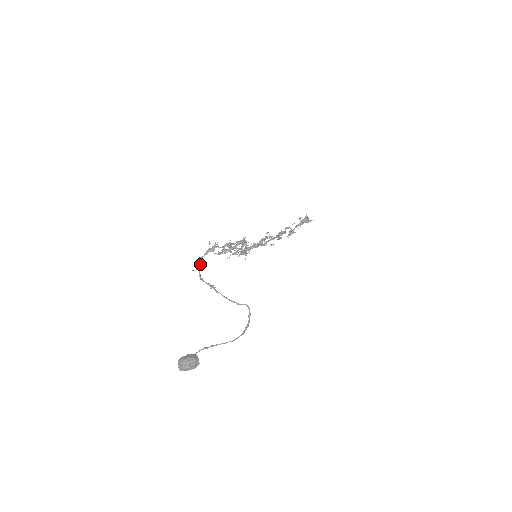
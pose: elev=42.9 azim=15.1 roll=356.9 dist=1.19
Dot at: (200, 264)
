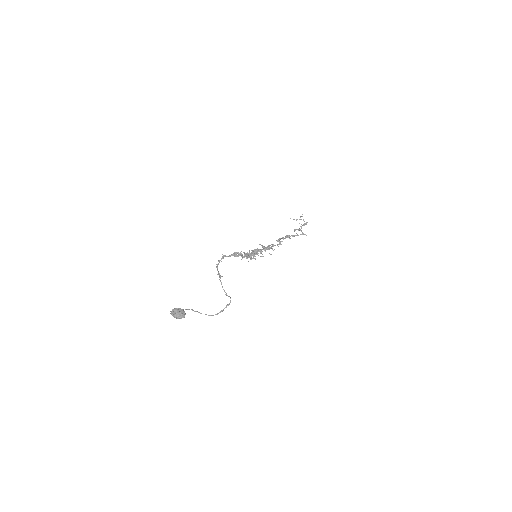
Dot at: occluded
